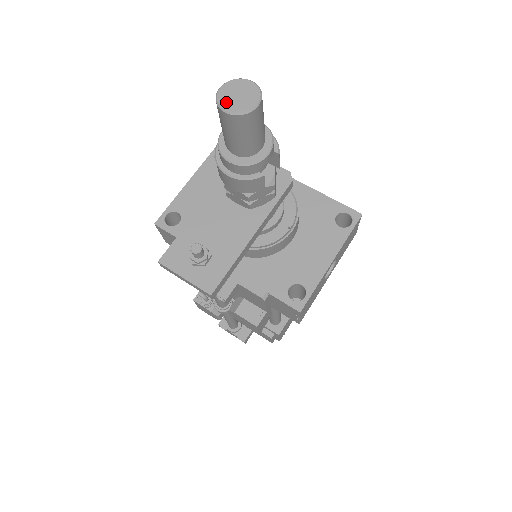
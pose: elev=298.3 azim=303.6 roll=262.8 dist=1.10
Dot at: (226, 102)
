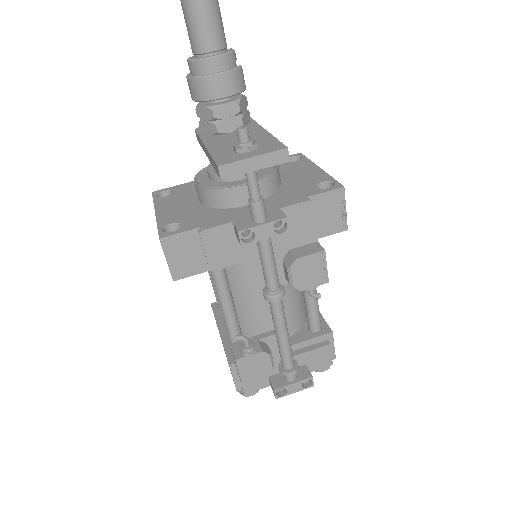
Dot at: out of frame
